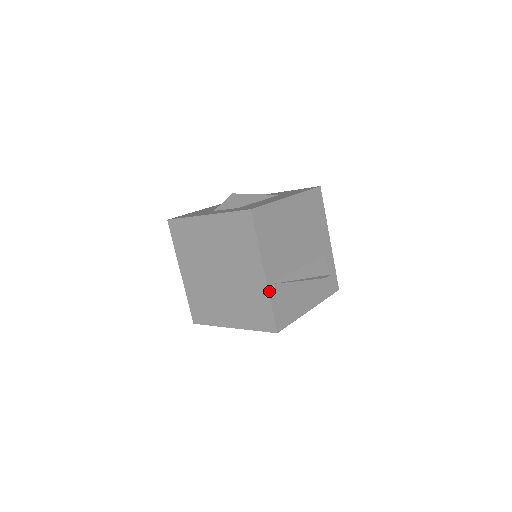
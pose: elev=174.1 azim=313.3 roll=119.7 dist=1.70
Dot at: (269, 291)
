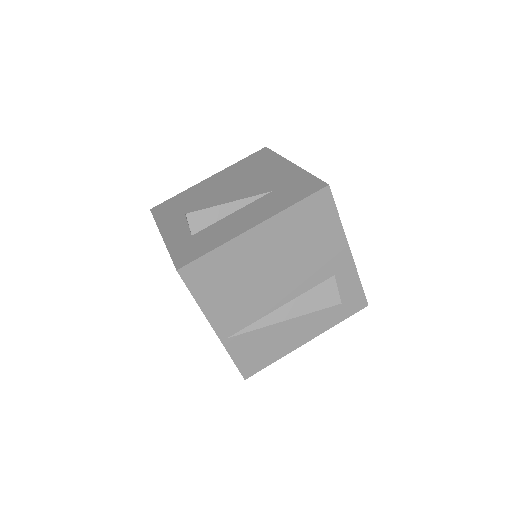
Dot at: (225, 345)
